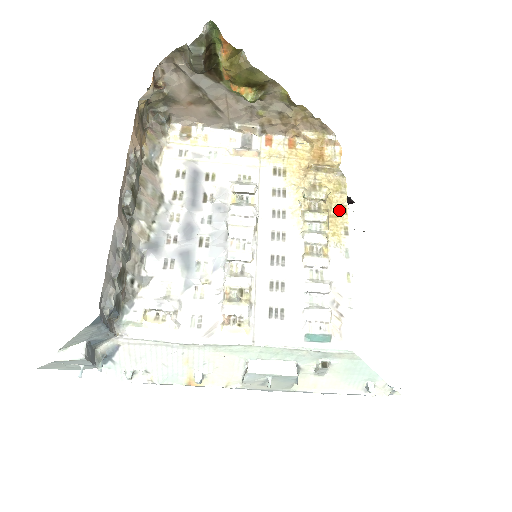
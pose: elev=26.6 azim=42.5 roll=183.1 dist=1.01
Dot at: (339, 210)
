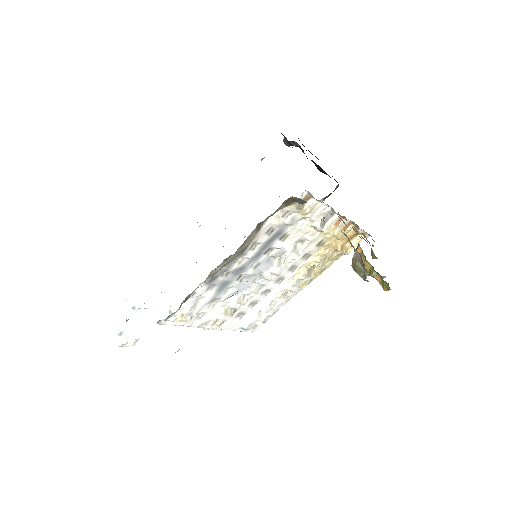
Dot at: (320, 272)
